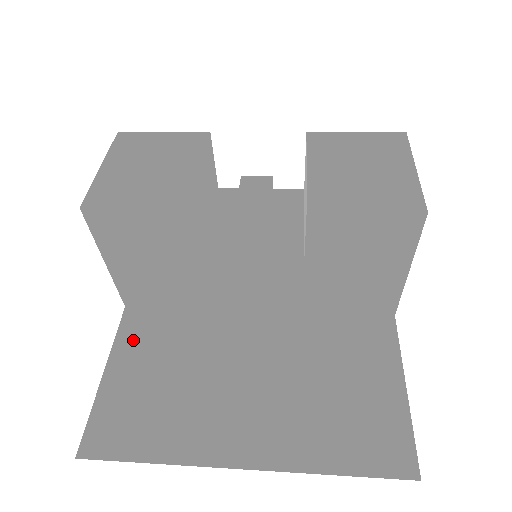
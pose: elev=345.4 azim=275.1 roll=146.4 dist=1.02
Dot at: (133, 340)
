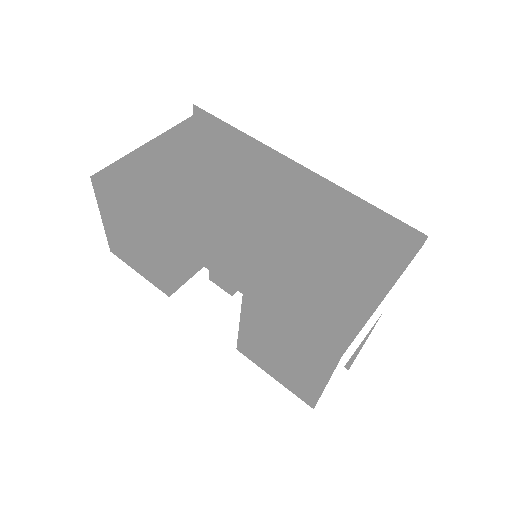
Dot at: occluded
